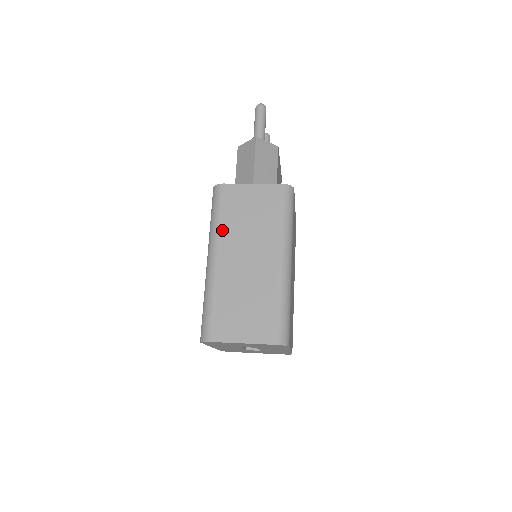
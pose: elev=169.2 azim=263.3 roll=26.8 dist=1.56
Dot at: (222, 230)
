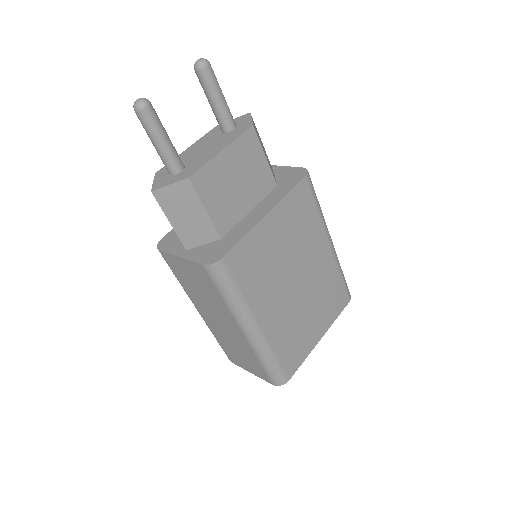
Dot at: (187, 292)
